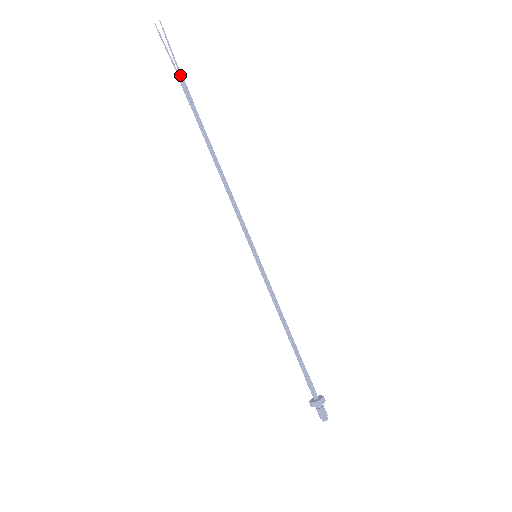
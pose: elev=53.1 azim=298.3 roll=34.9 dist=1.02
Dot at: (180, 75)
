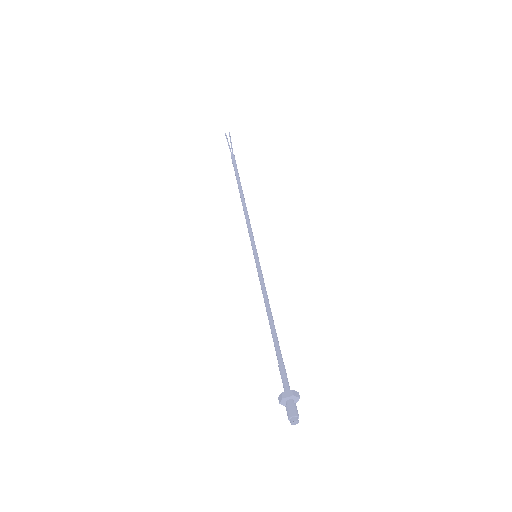
Dot at: (232, 152)
